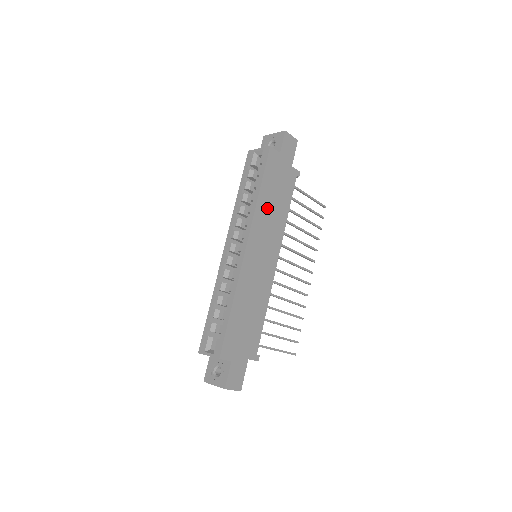
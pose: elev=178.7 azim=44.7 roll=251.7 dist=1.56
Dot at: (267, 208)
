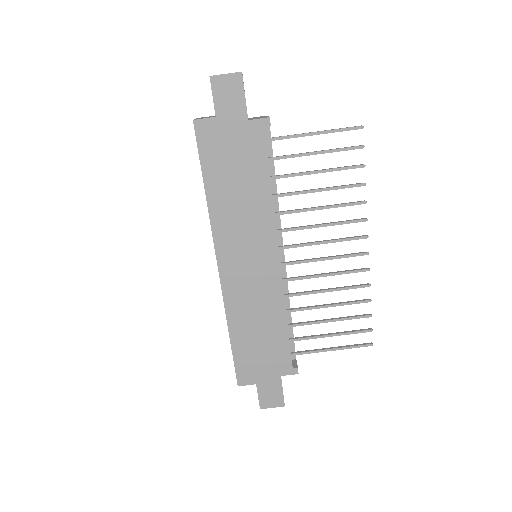
Dot at: (229, 205)
